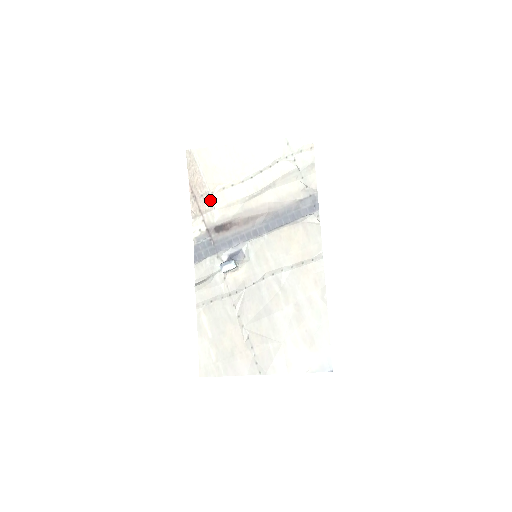
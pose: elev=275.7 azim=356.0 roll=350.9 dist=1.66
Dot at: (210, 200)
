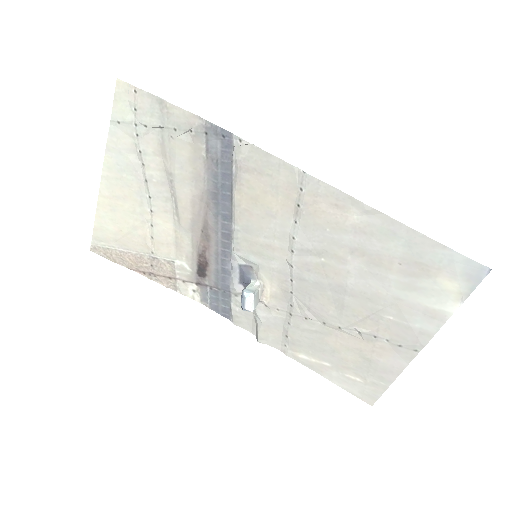
Dot at: (161, 261)
